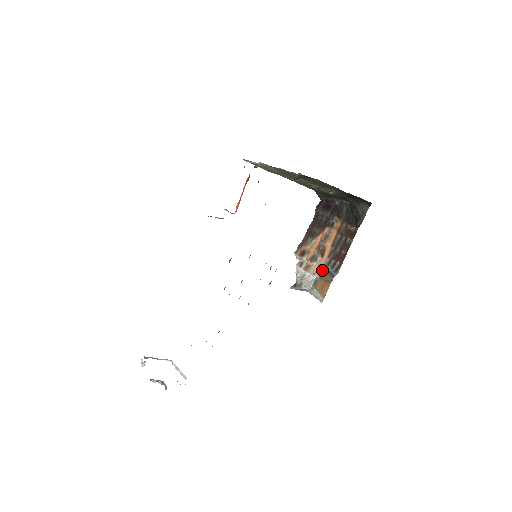
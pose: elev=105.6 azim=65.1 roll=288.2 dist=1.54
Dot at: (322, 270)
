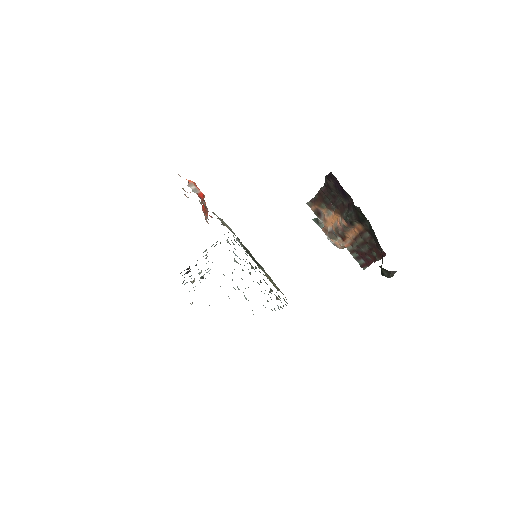
Dot at: occluded
